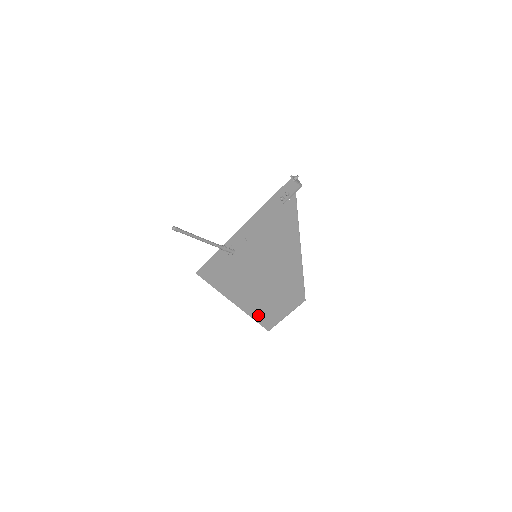
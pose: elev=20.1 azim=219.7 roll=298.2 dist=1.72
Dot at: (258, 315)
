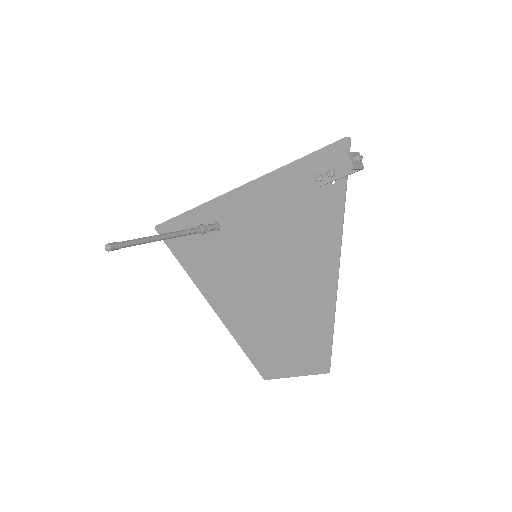
Dot at: (251, 350)
